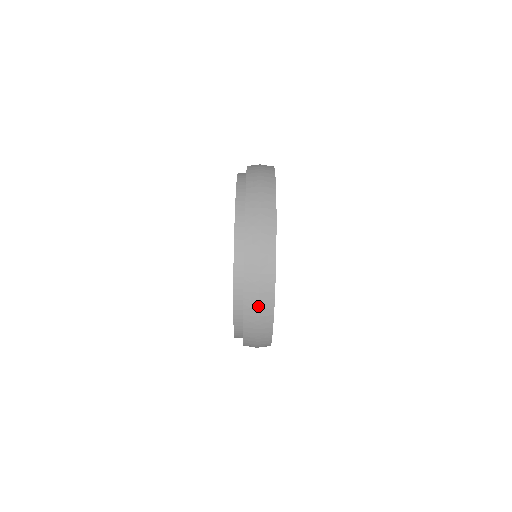
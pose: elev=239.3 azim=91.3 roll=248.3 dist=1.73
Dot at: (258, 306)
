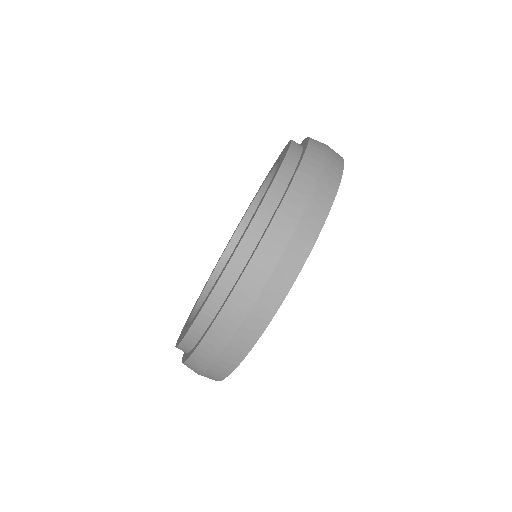
Dot at: (319, 175)
